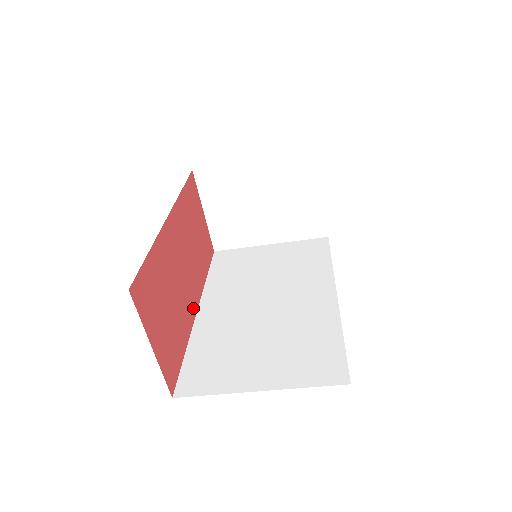
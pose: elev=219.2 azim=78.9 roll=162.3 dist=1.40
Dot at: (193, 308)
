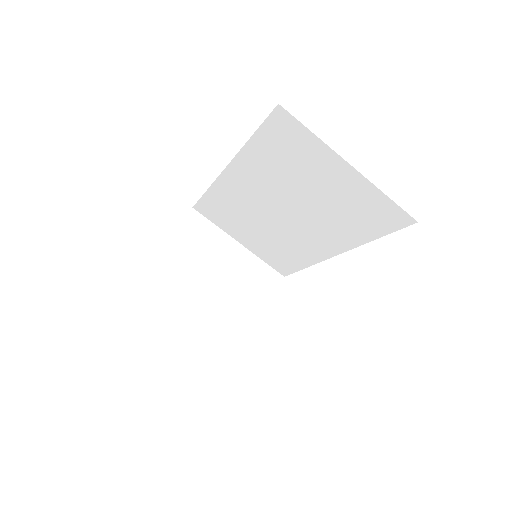
Dot at: occluded
